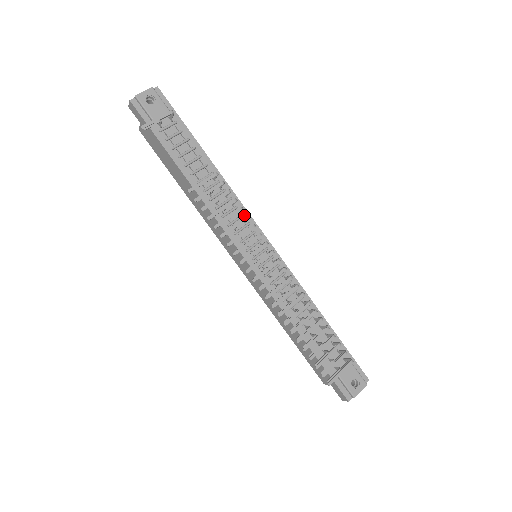
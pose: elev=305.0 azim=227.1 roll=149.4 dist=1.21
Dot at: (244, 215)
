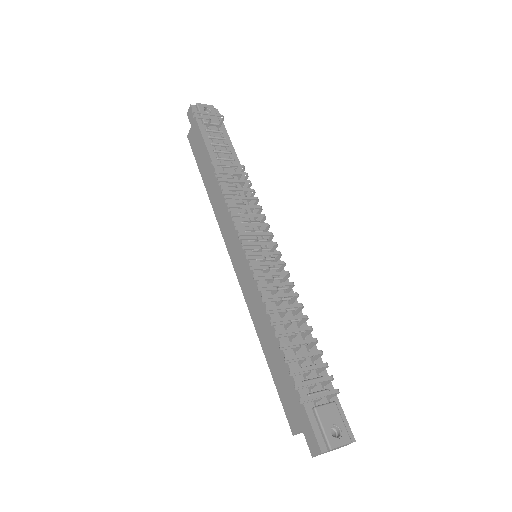
Dot at: occluded
